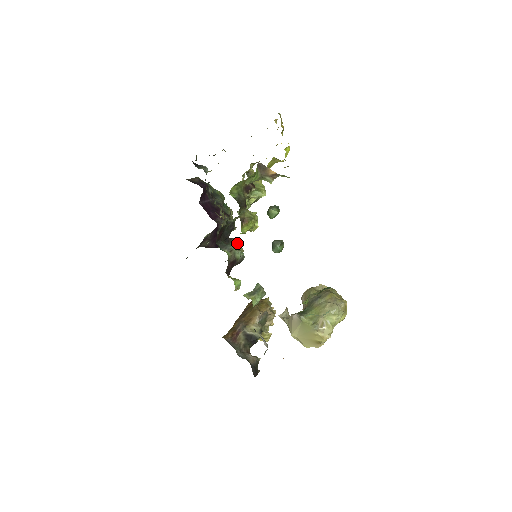
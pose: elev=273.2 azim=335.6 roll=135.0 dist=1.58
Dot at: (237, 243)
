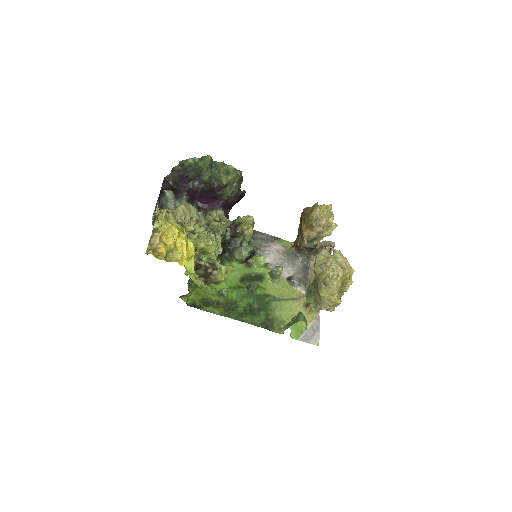
Dot at: (242, 232)
